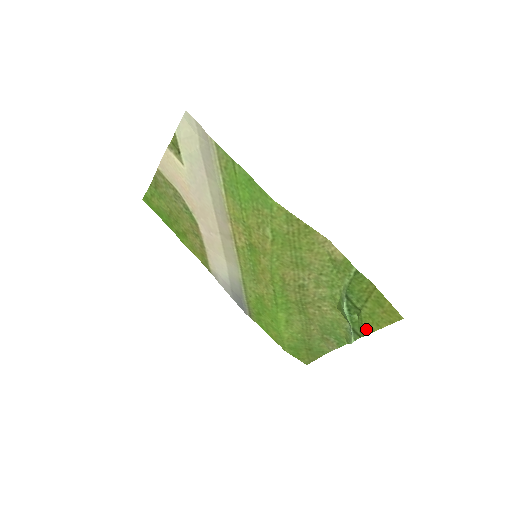
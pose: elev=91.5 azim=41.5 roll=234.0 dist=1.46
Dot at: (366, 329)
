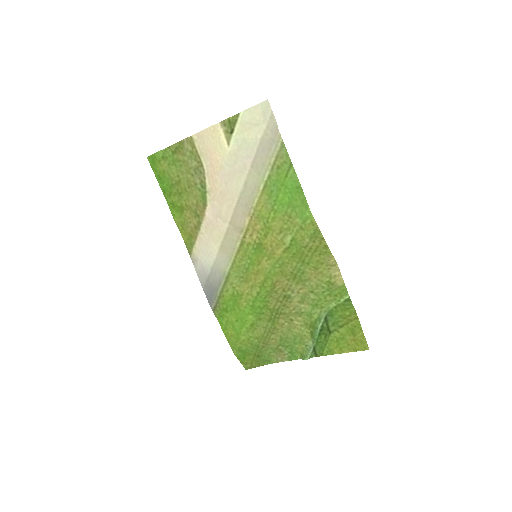
Dot at: (327, 350)
